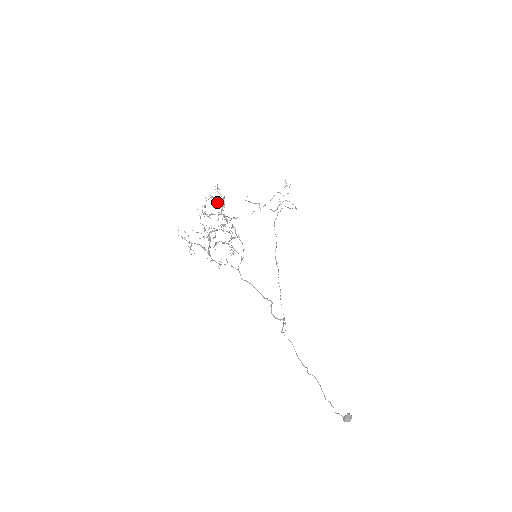
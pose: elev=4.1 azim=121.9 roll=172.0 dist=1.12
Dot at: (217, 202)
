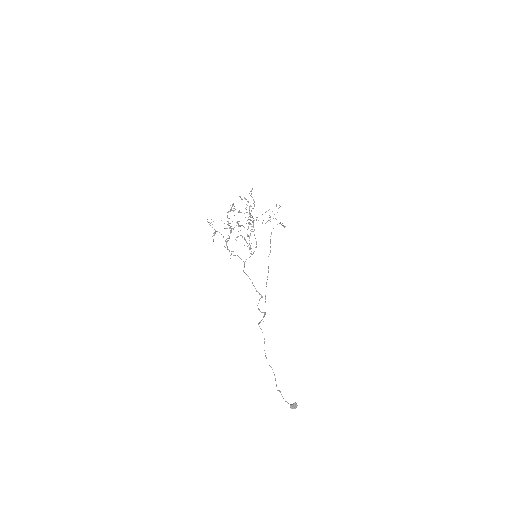
Dot at: occluded
